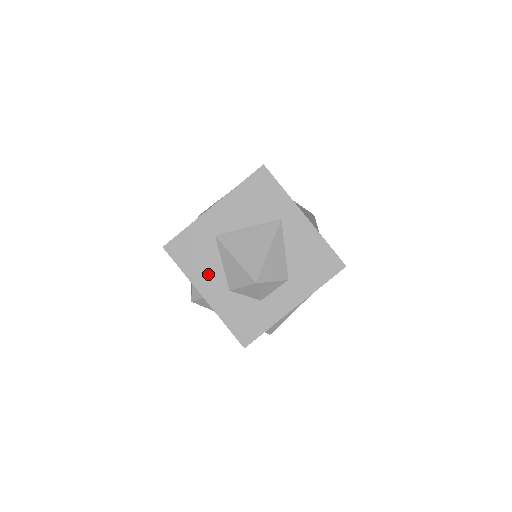
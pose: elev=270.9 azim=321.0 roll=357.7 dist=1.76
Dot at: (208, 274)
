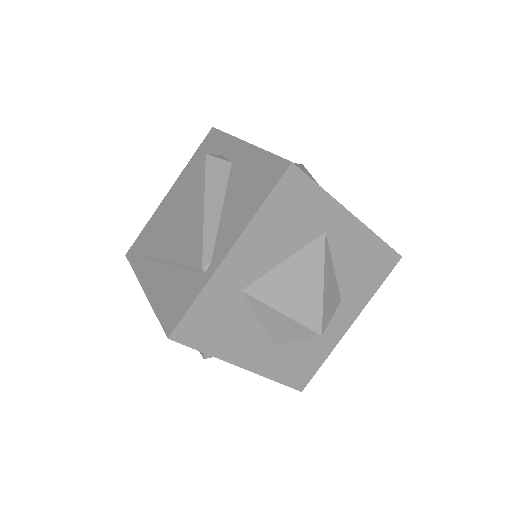
Dot at: (243, 340)
